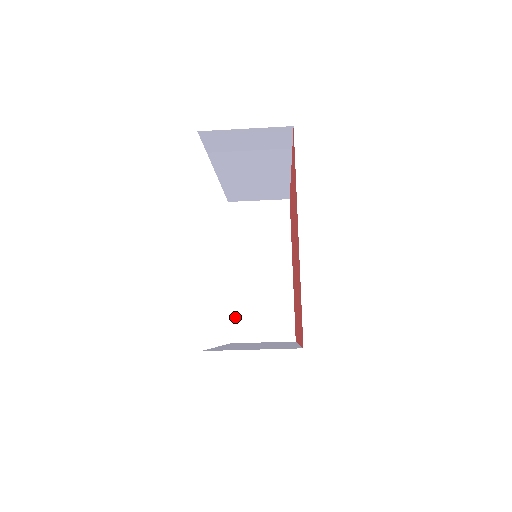
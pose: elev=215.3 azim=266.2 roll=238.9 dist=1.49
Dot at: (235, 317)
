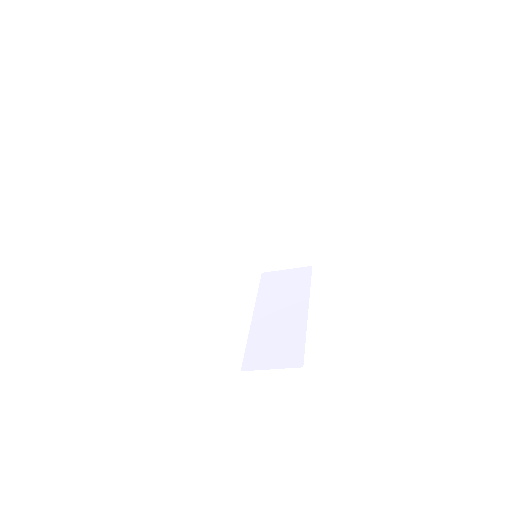
Dot at: (249, 350)
